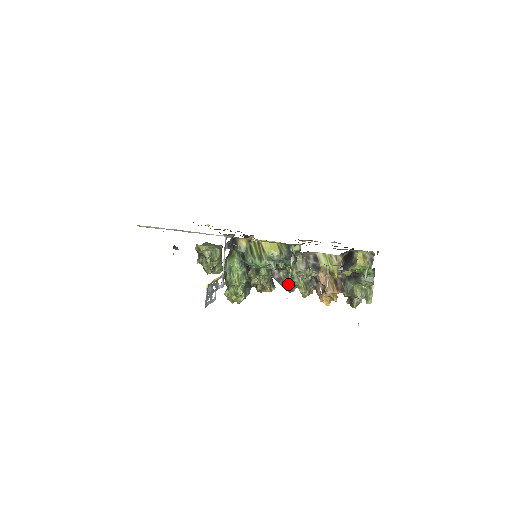
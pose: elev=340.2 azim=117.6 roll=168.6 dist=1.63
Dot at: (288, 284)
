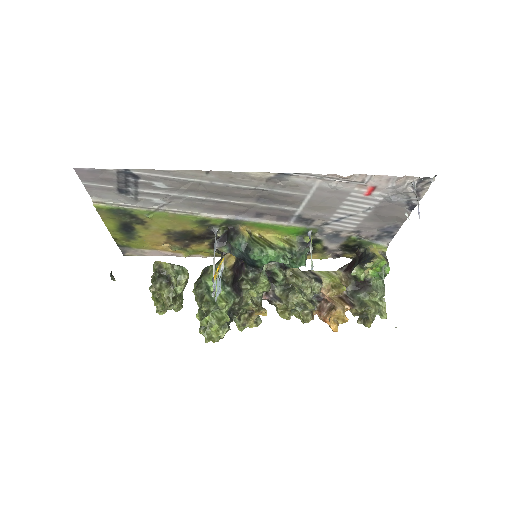
Dot at: (289, 302)
